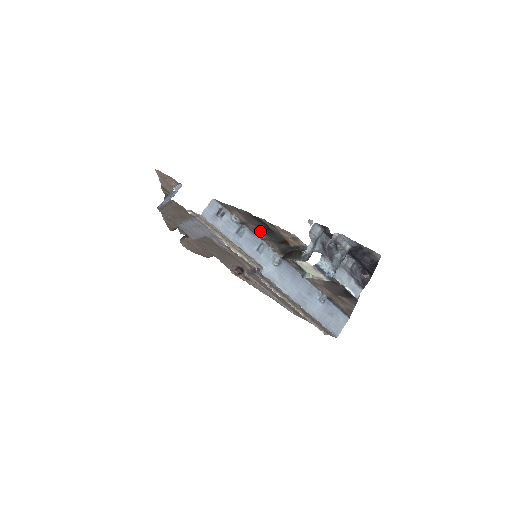
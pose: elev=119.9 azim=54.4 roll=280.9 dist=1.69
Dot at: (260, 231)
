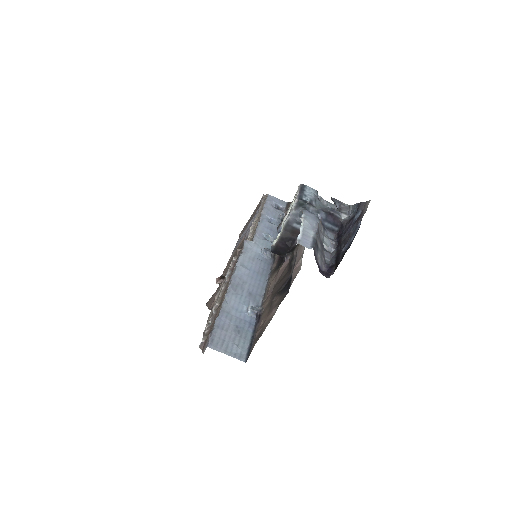
Dot at: occluded
